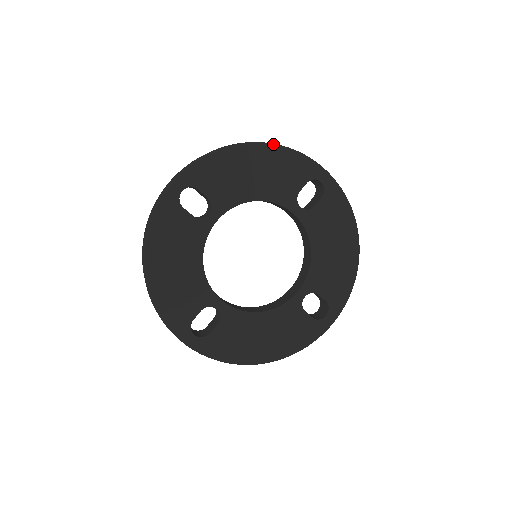
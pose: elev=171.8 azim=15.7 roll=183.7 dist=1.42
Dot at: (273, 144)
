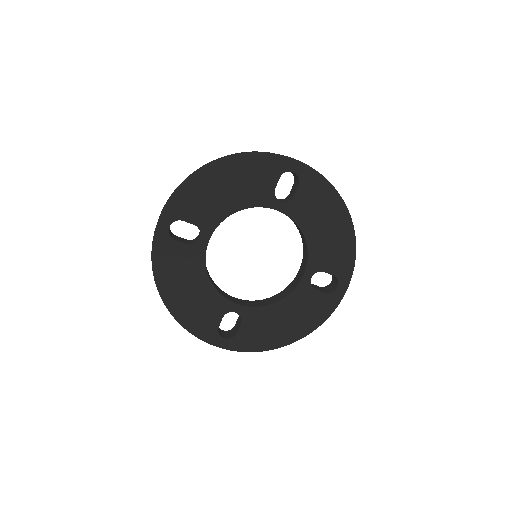
Dot at: (235, 155)
